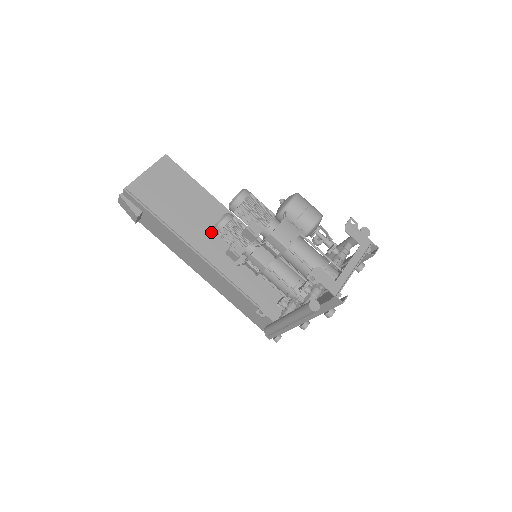
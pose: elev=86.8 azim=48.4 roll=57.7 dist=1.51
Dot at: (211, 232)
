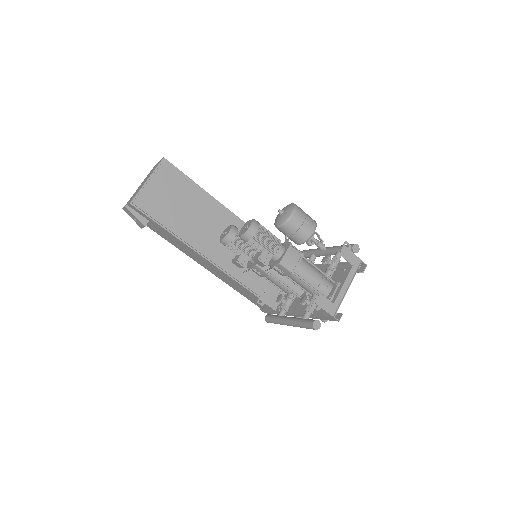
Dot at: (214, 234)
